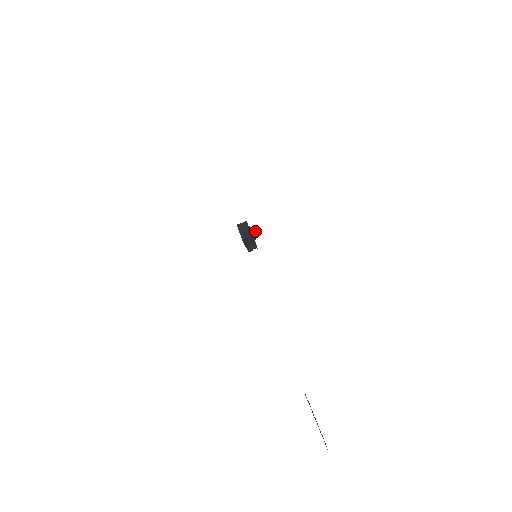
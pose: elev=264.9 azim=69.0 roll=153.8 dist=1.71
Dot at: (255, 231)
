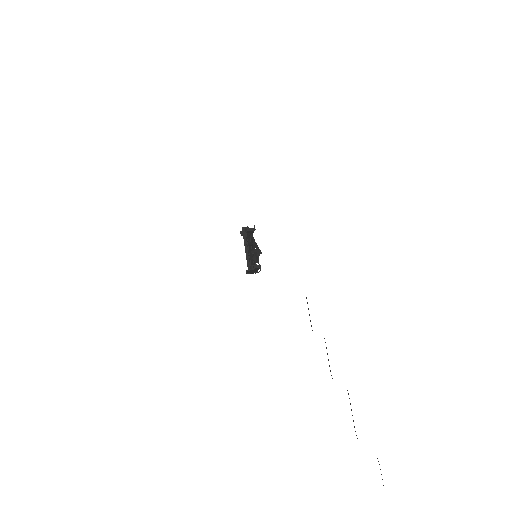
Dot at: (261, 253)
